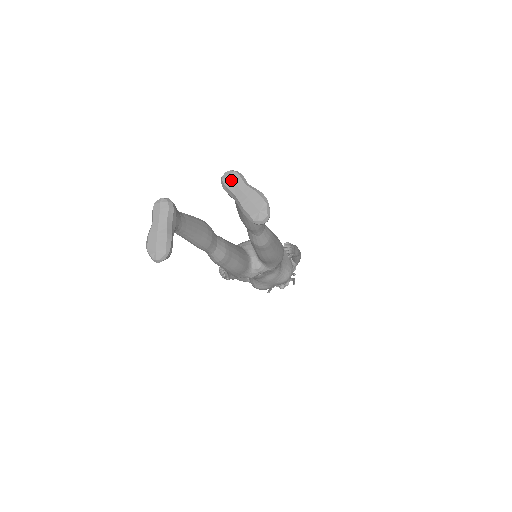
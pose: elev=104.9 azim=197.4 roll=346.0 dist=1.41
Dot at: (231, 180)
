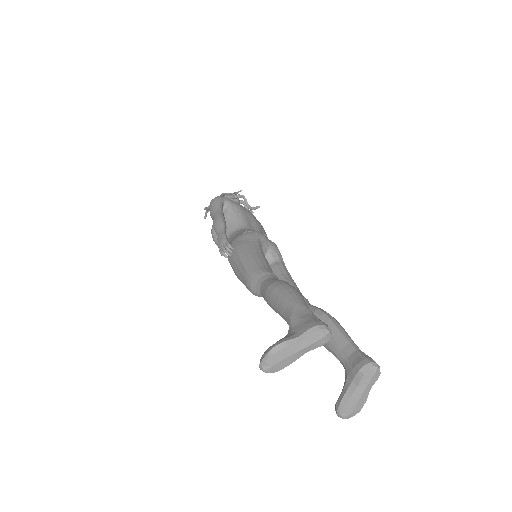
Dot at: (372, 377)
